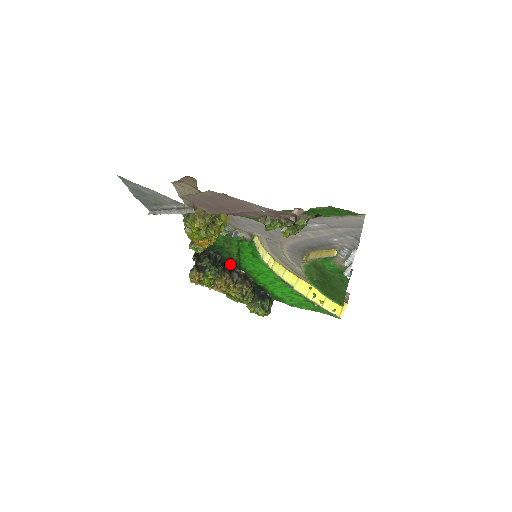
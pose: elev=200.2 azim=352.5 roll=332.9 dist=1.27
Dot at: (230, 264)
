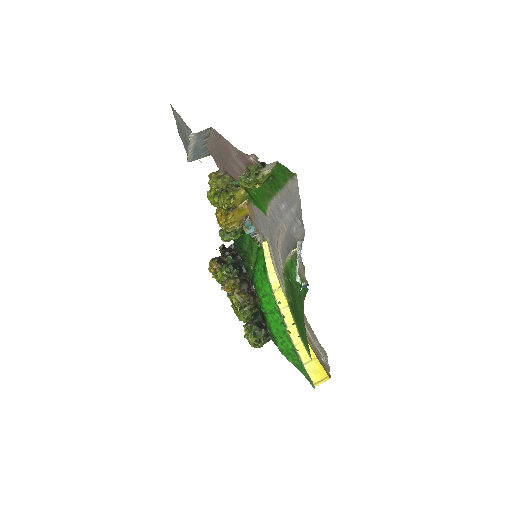
Dot at: (247, 275)
